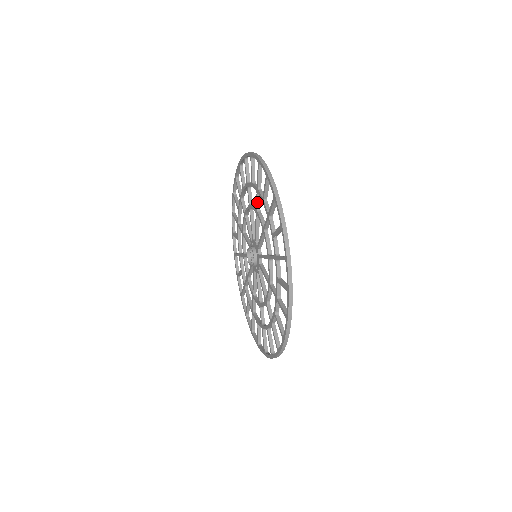
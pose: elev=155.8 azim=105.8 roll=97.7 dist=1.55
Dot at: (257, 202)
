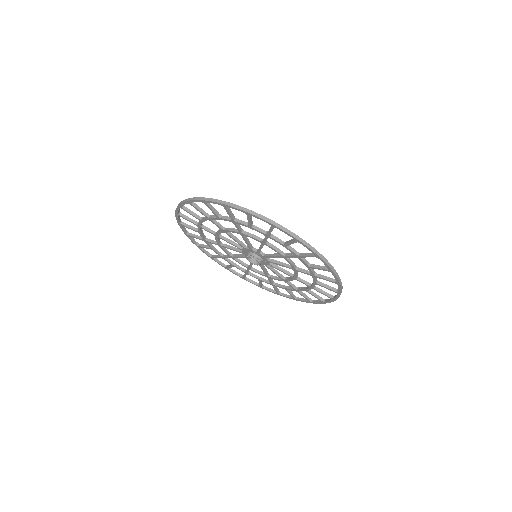
Dot at: (217, 225)
